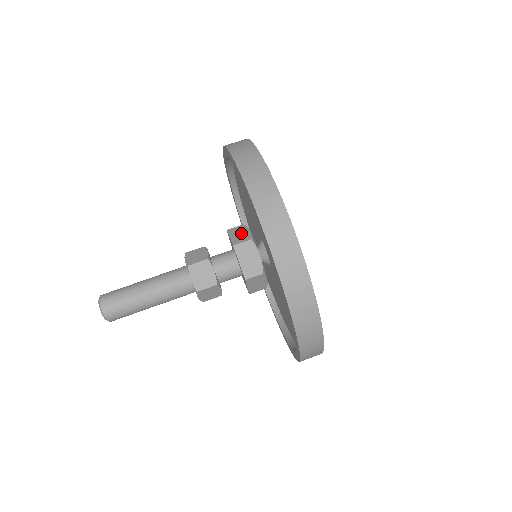
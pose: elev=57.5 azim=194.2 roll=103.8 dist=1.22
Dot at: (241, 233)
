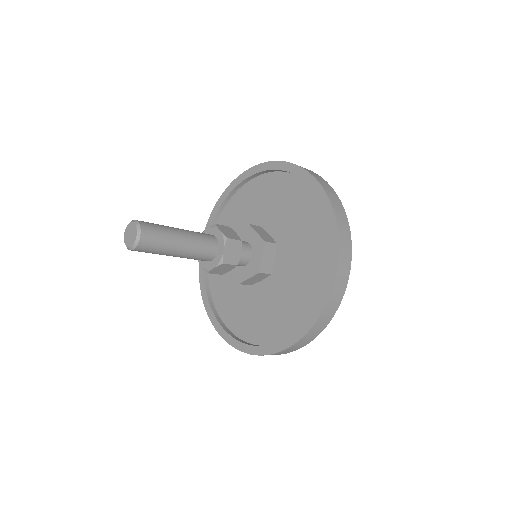
Dot at: occluded
